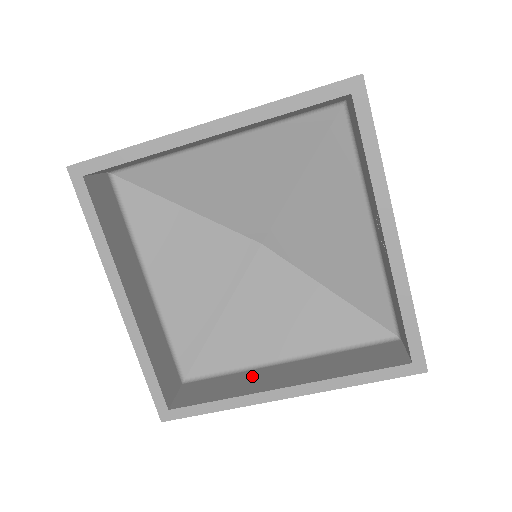
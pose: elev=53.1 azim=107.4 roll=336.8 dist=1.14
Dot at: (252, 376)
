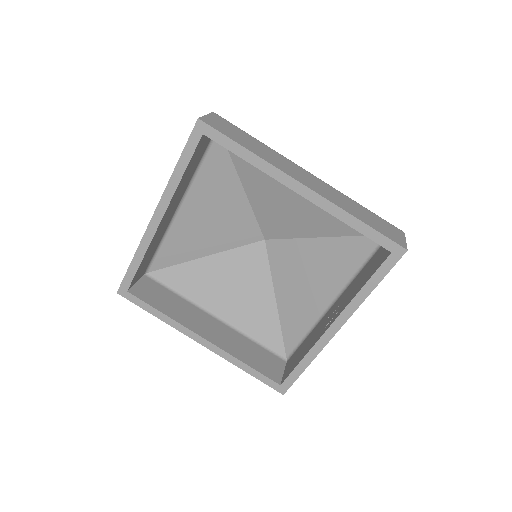
Dot at: (190, 310)
